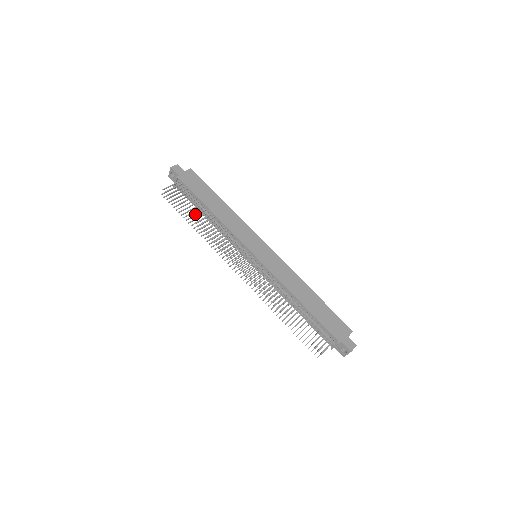
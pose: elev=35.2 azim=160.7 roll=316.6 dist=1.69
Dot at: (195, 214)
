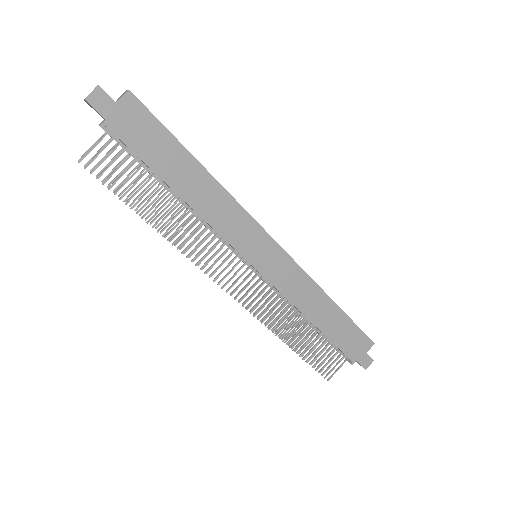
Dot at: occluded
